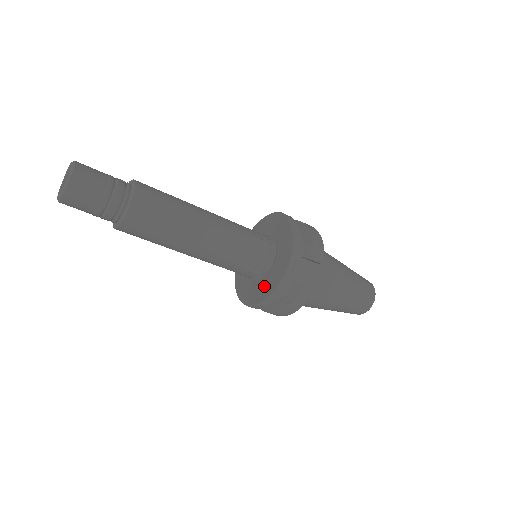
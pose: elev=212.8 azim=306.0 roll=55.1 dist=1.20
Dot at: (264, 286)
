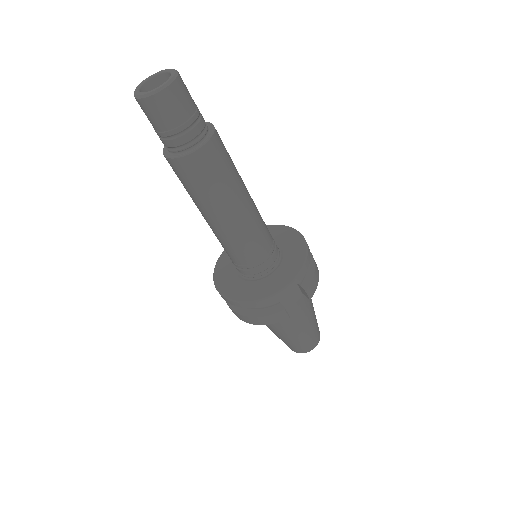
Dot at: (251, 288)
